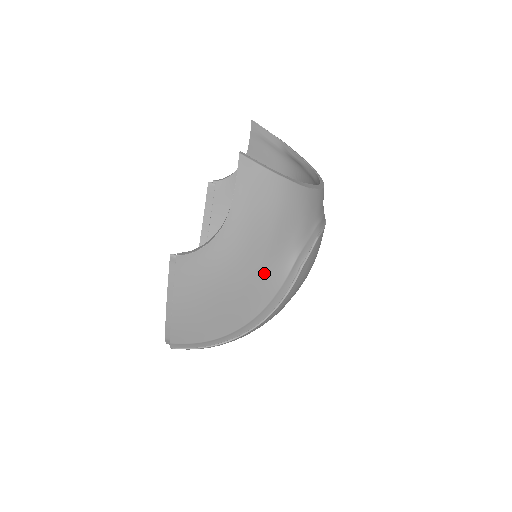
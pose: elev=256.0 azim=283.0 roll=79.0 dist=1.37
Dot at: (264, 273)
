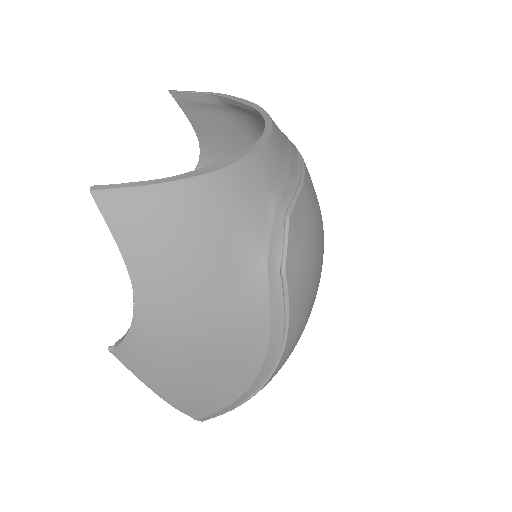
Dot at: (233, 310)
